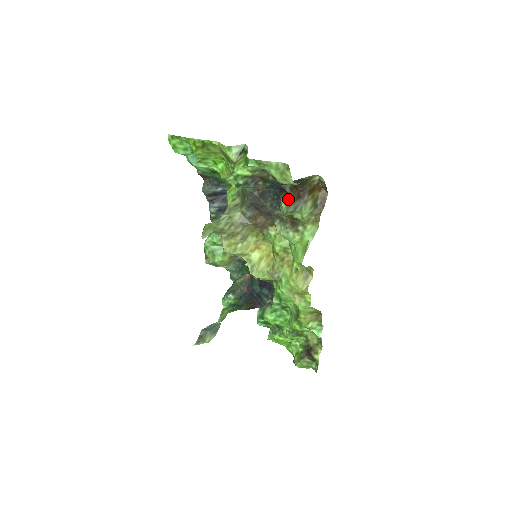
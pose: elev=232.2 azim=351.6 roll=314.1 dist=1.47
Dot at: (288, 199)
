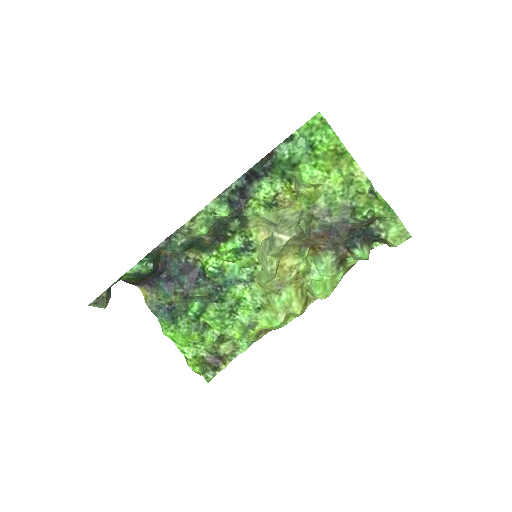
Dot at: occluded
